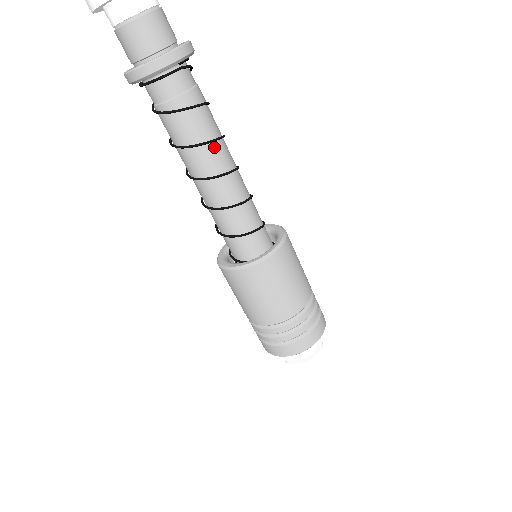
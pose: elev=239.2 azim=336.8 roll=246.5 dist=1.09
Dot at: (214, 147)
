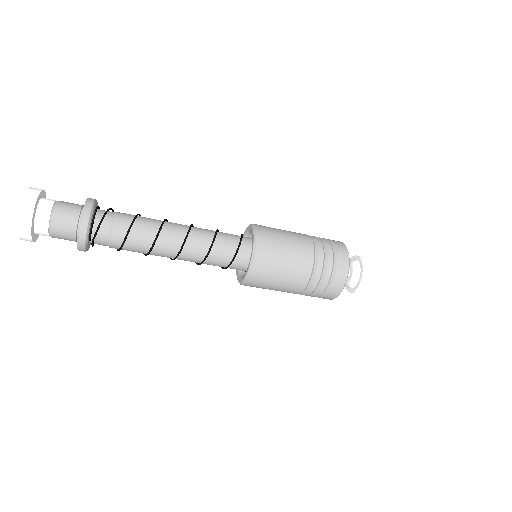
Dot at: (154, 253)
